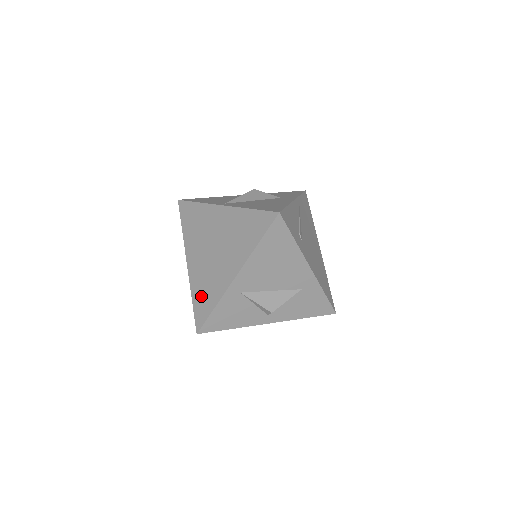
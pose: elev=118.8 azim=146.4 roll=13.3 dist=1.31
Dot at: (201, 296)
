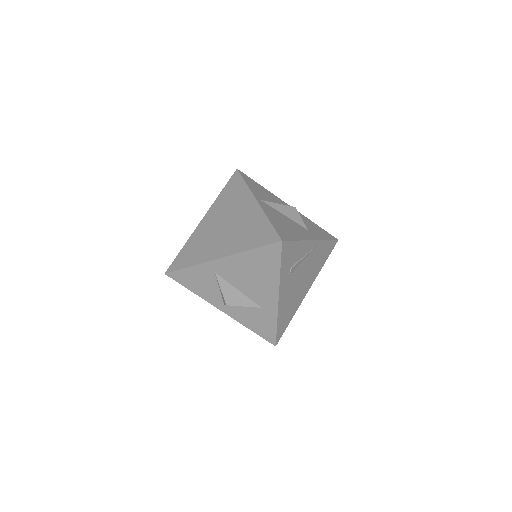
Dot at: (189, 251)
